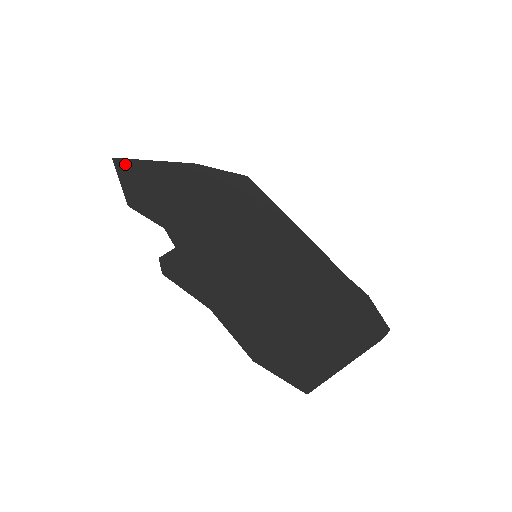
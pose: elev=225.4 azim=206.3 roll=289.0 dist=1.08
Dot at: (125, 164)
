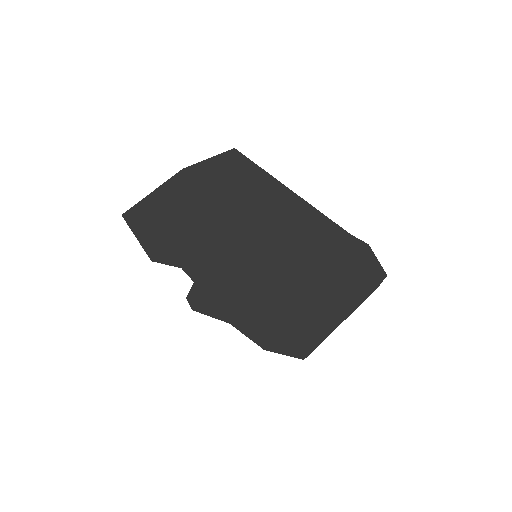
Dot at: (132, 215)
